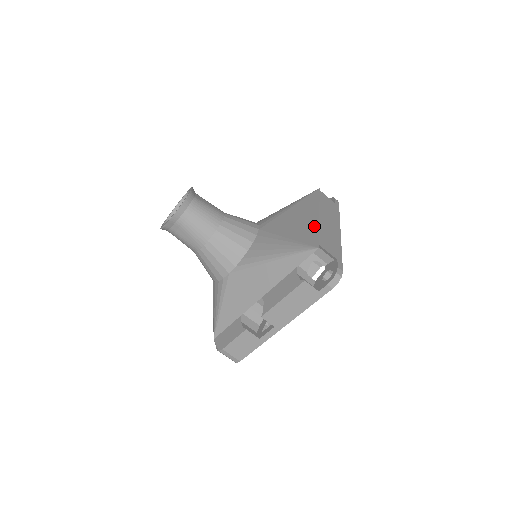
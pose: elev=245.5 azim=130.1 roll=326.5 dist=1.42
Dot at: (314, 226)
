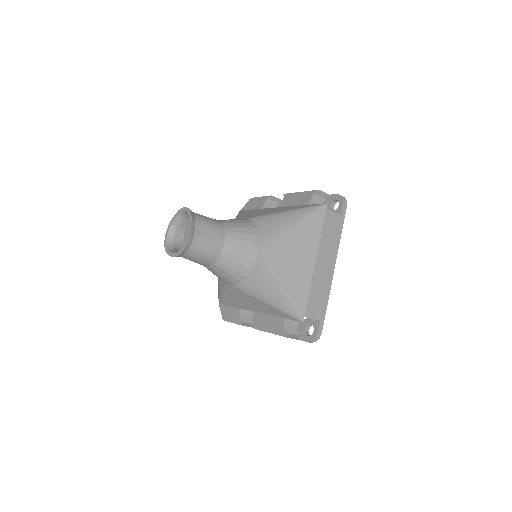
Dot at: (306, 282)
